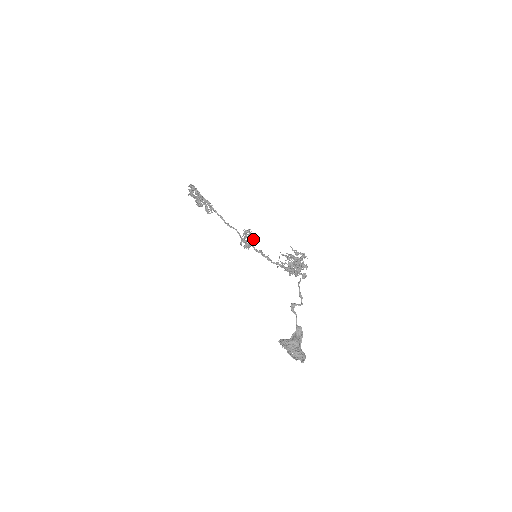
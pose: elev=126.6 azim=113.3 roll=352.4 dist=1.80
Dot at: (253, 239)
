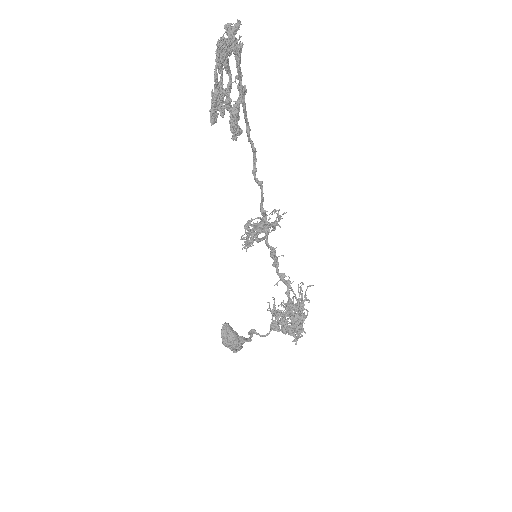
Dot at: (273, 230)
